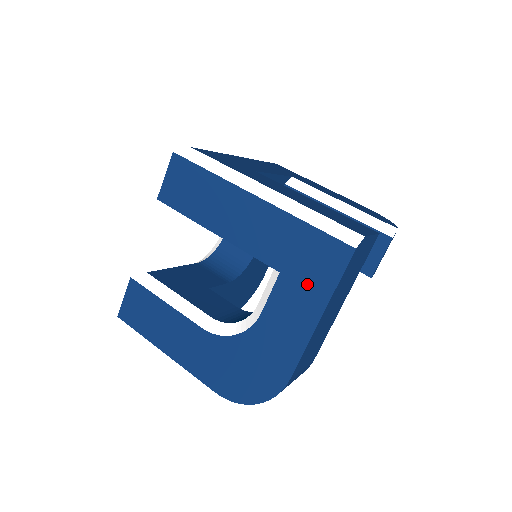
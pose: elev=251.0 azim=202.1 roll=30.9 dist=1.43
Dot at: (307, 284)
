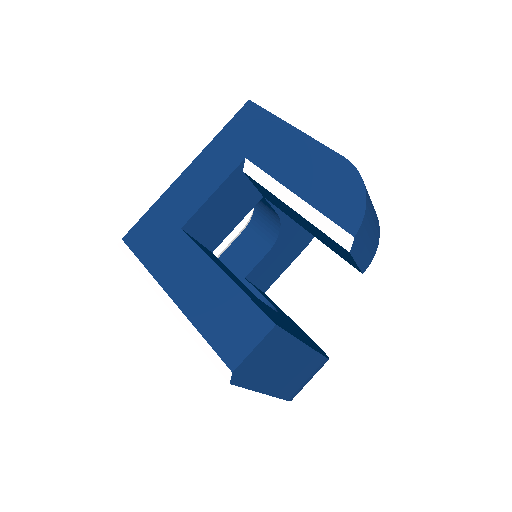
Dot at: occluded
